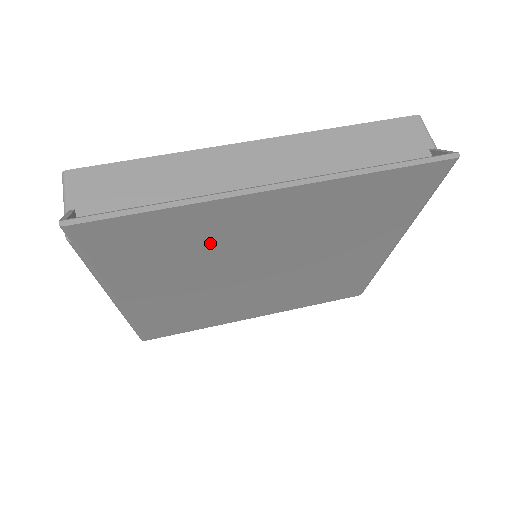
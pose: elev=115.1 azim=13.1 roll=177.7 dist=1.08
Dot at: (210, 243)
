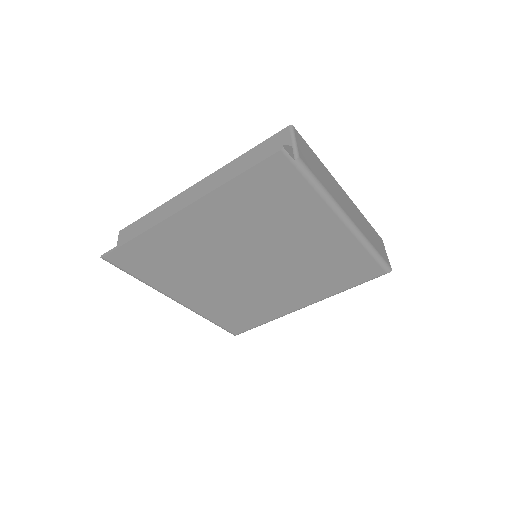
Dot at: (187, 251)
